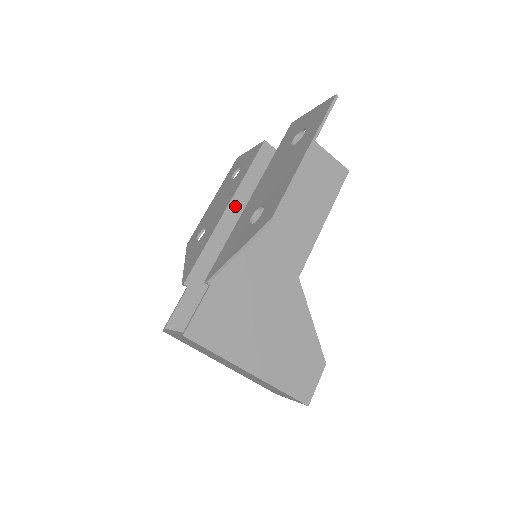
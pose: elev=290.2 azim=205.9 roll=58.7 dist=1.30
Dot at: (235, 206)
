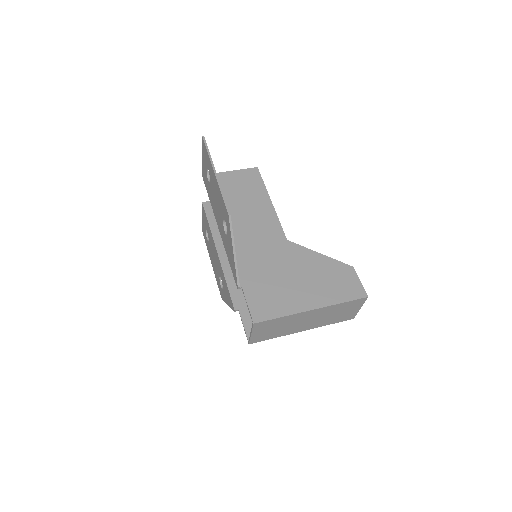
Dot at: (221, 247)
